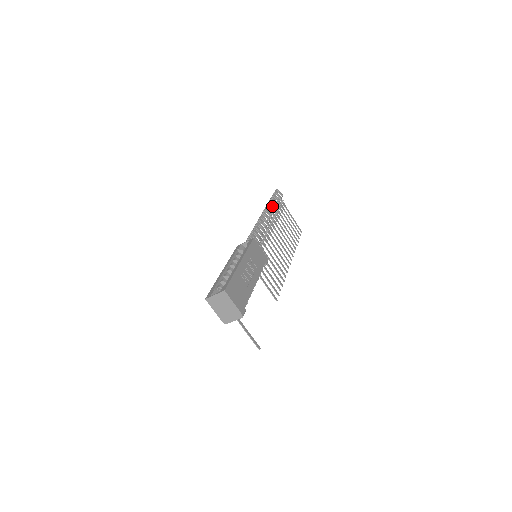
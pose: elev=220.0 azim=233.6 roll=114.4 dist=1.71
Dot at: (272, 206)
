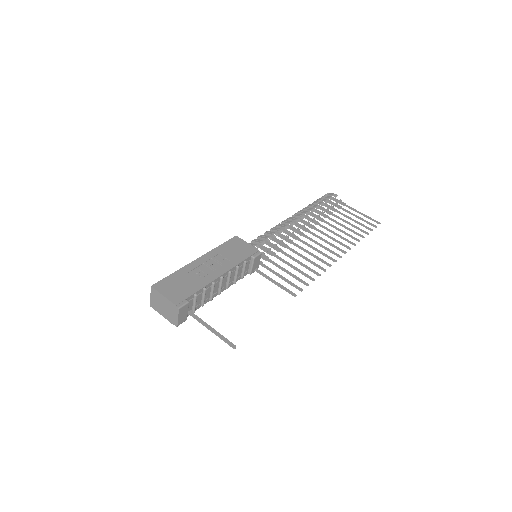
Dot at: (309, 208)
